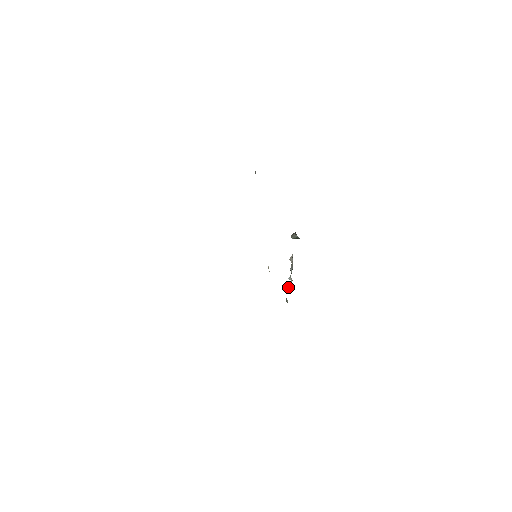
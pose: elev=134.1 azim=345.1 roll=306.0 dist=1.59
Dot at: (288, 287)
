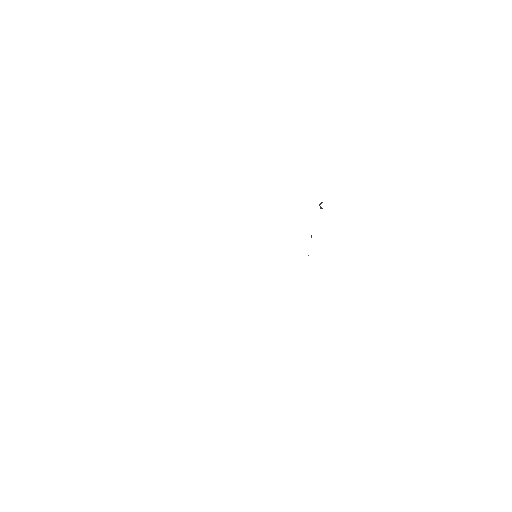
Dot at: occluded
